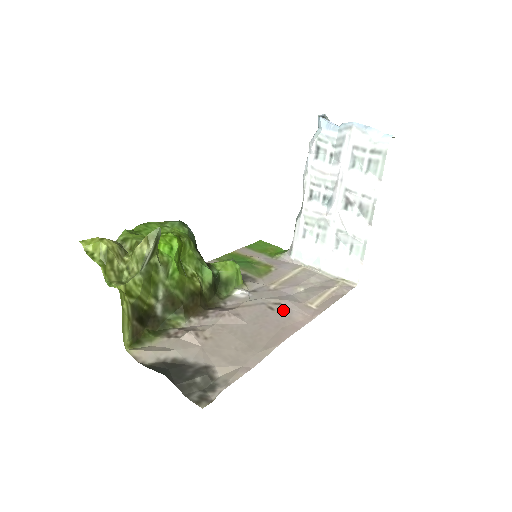
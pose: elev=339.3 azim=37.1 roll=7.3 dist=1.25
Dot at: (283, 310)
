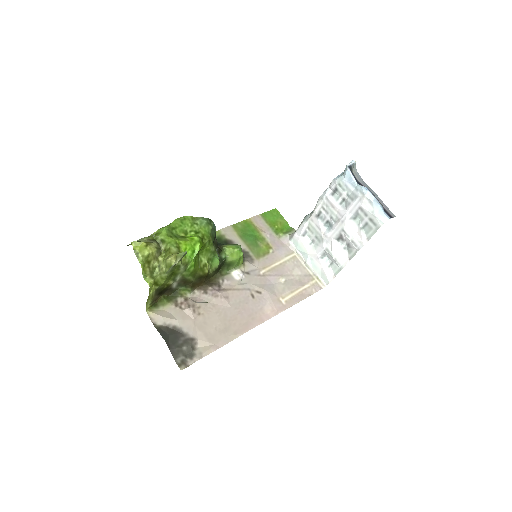
Dot at: (260, 300)
